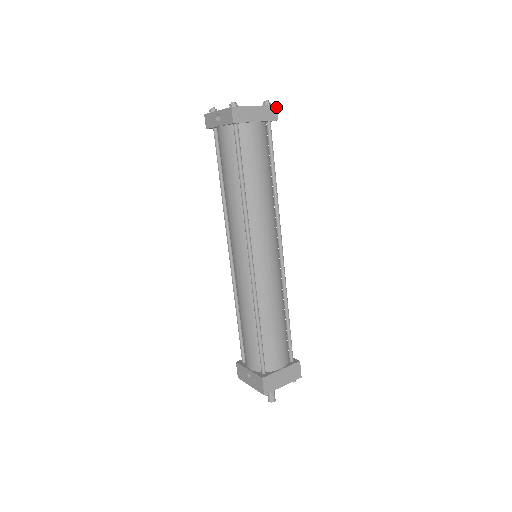
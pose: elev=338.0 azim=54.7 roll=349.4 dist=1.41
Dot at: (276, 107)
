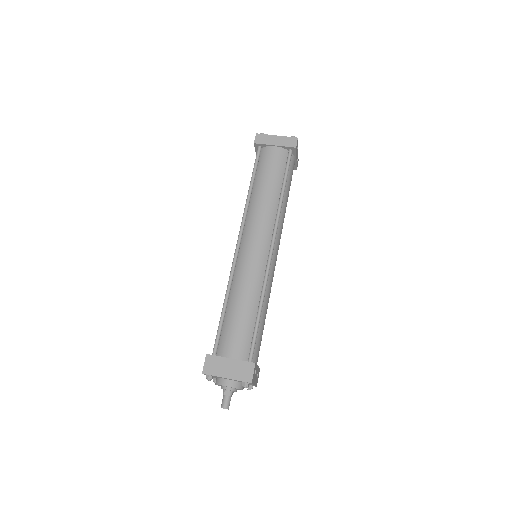
Dot at: (297, 139)
